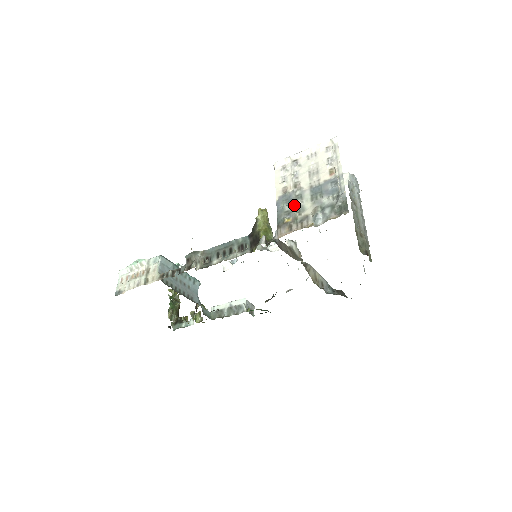
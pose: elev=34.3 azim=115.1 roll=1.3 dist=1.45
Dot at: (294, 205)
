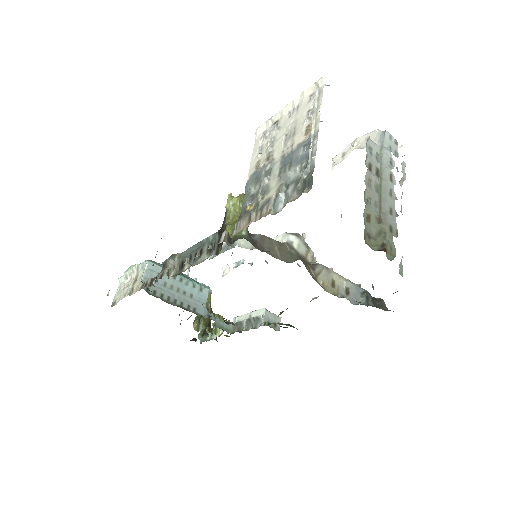
Dot at: (260, 185)
